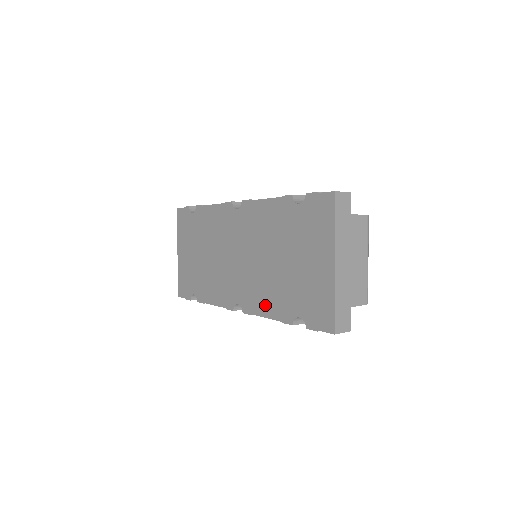
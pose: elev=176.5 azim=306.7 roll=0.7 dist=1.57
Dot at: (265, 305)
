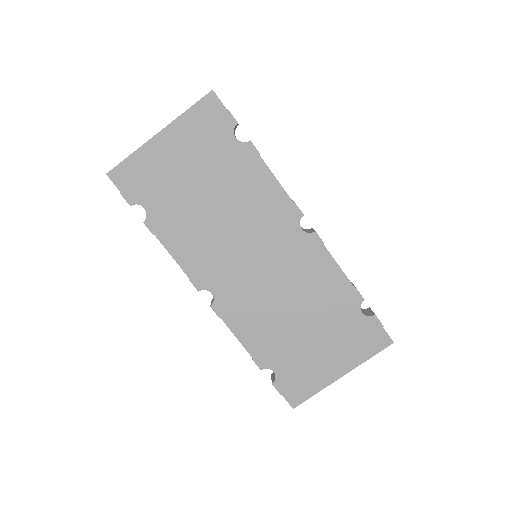
Dot at: (247, 330)
